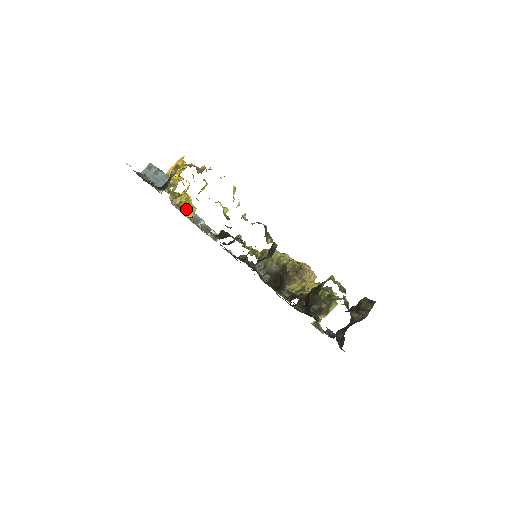
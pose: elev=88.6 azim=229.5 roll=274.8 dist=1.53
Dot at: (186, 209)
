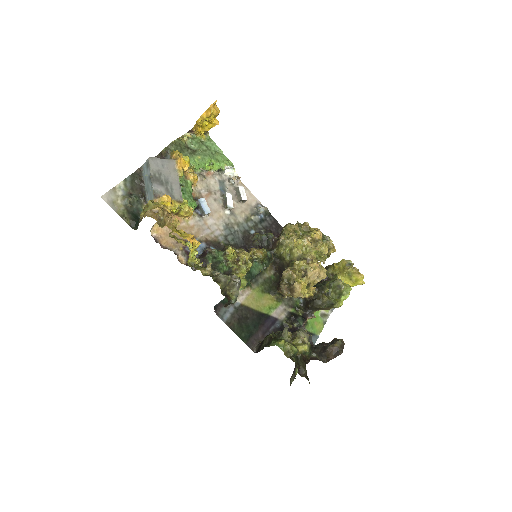
Dot at: (180, 215)
